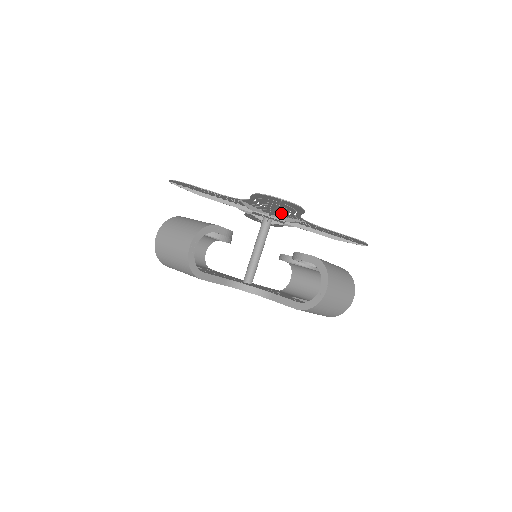
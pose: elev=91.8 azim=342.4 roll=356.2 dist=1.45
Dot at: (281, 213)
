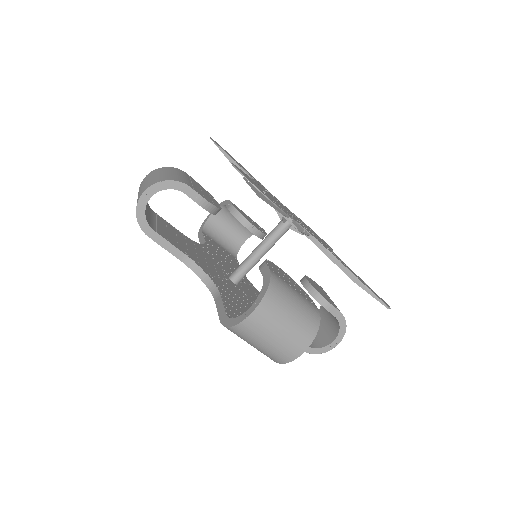
Dot at: occluded
